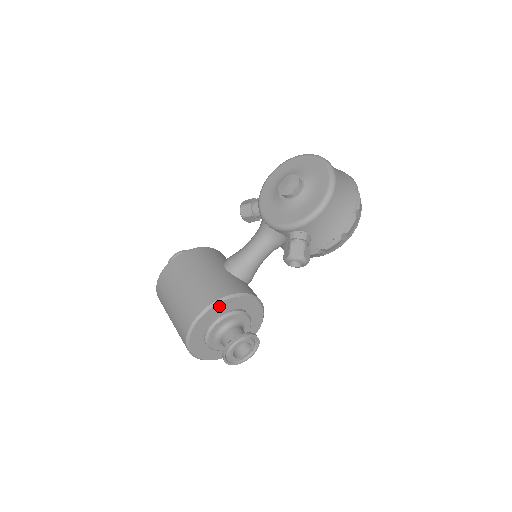
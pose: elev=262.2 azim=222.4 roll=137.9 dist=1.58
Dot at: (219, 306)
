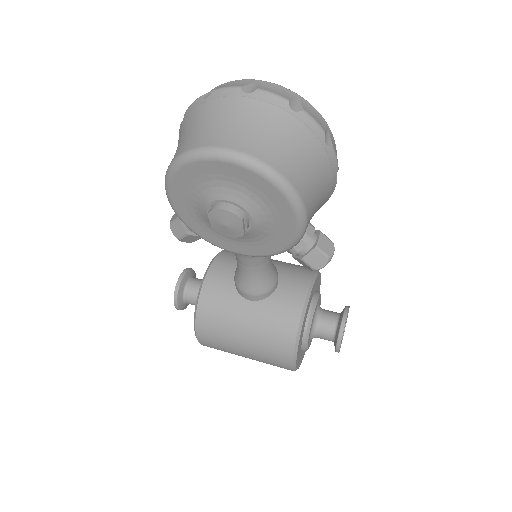
Dot at: (298, 346)
